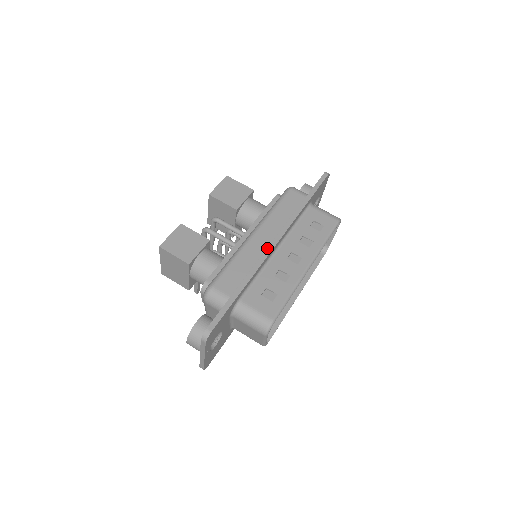
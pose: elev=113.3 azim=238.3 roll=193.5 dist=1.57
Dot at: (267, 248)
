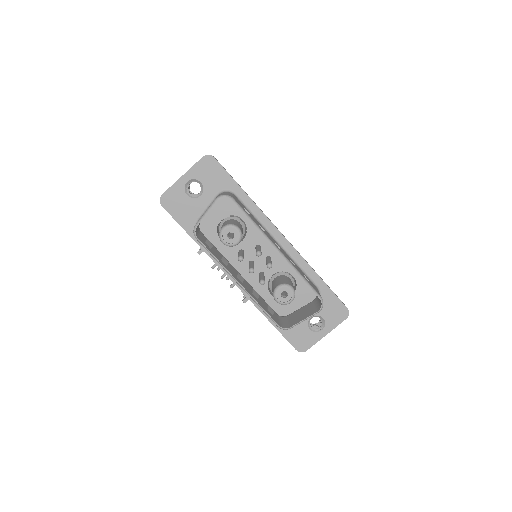
Dot at: occluded
